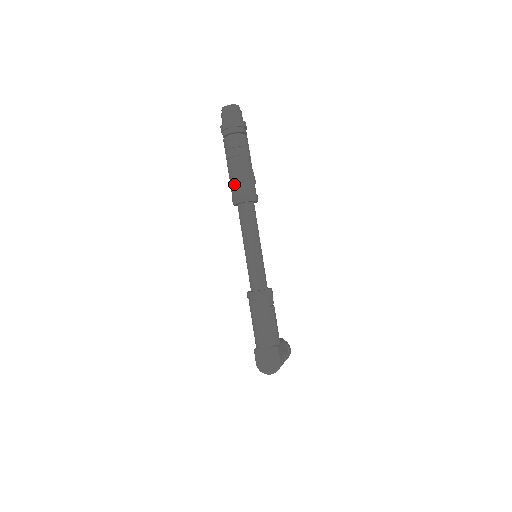
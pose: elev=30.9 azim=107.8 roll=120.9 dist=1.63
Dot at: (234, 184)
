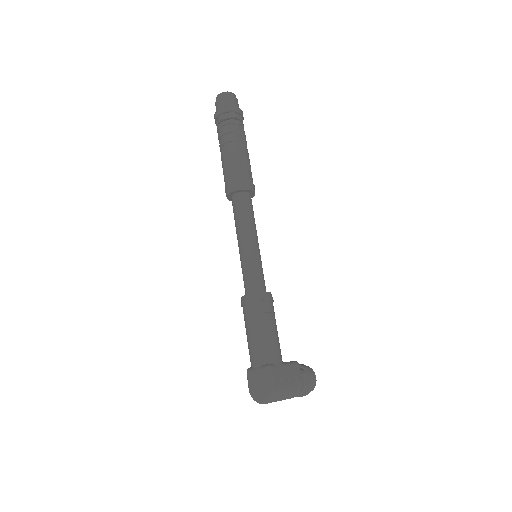
Dot at: (224, 175)
